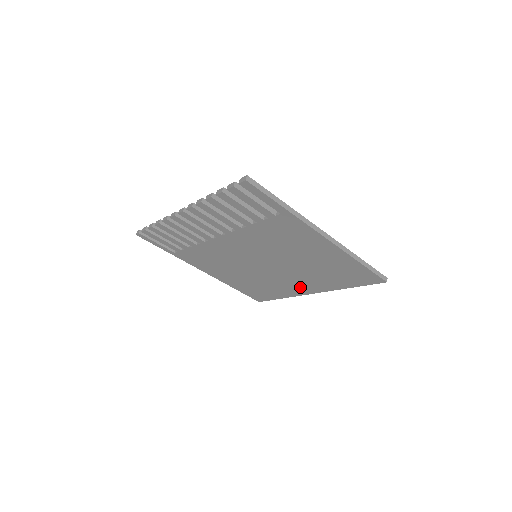
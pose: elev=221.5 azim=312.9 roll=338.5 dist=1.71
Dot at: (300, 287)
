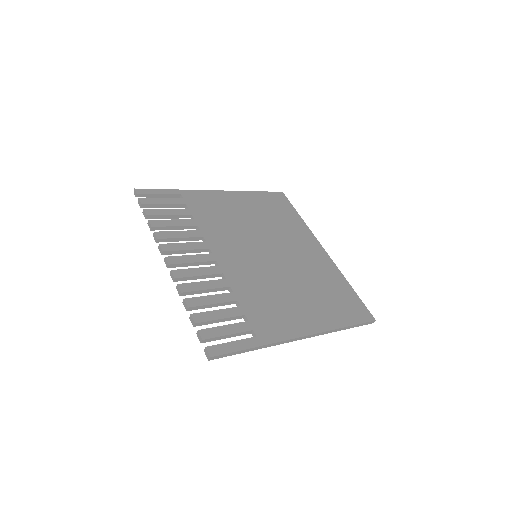
Dot at: occluded
